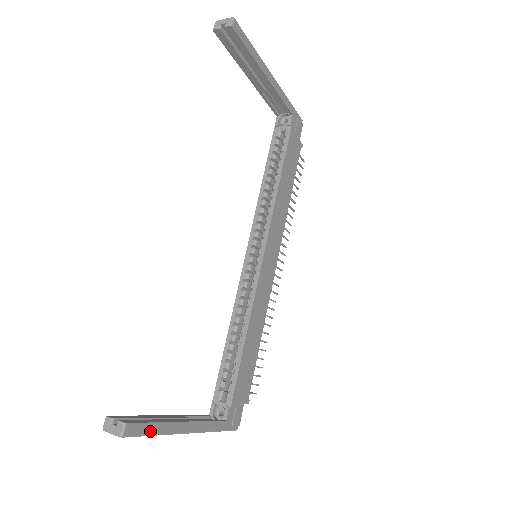
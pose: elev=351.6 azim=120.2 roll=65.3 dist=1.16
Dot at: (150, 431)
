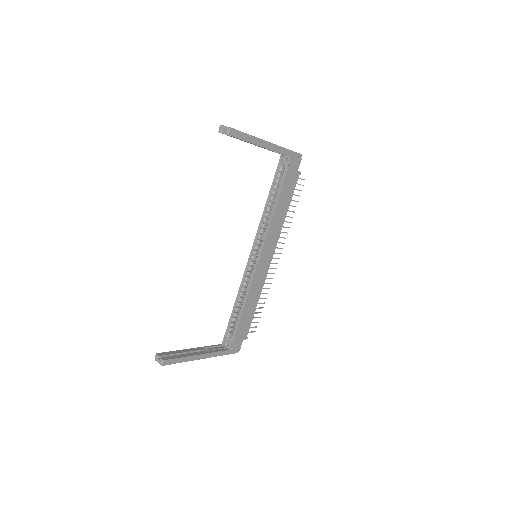
Dot at: (178, 361)
